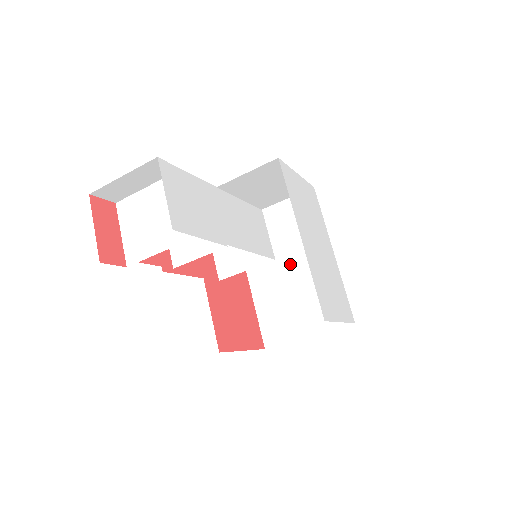
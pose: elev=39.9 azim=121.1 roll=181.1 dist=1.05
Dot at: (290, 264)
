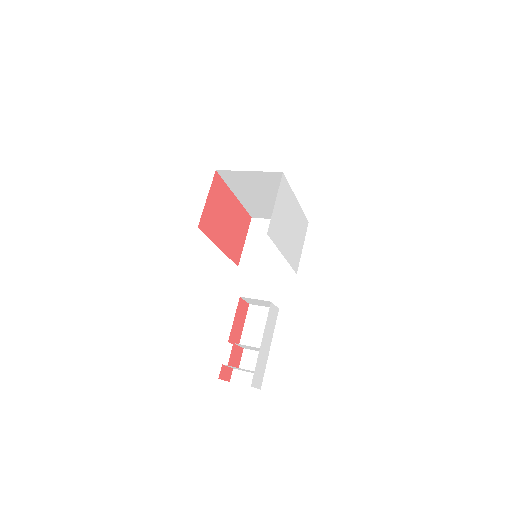
Dot at: (266, 197)
